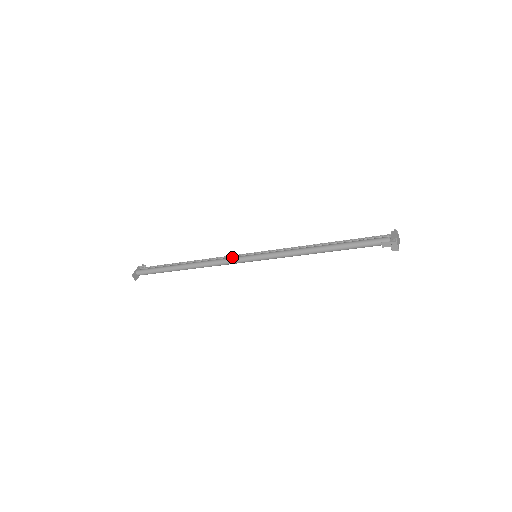
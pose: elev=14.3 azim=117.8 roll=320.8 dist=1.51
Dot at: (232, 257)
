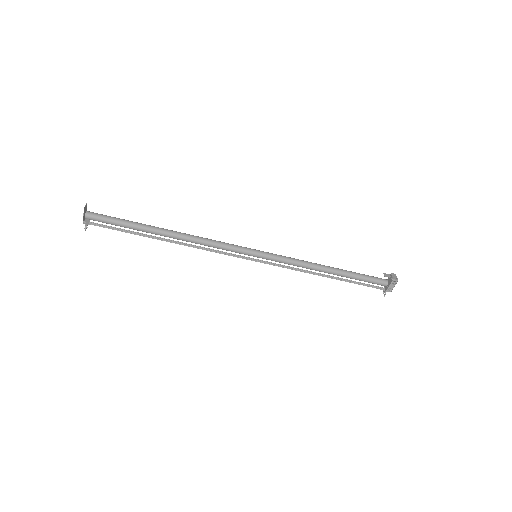
Dot at: occluded
